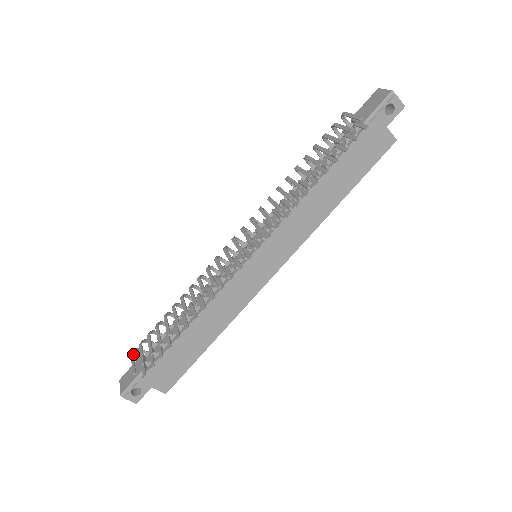
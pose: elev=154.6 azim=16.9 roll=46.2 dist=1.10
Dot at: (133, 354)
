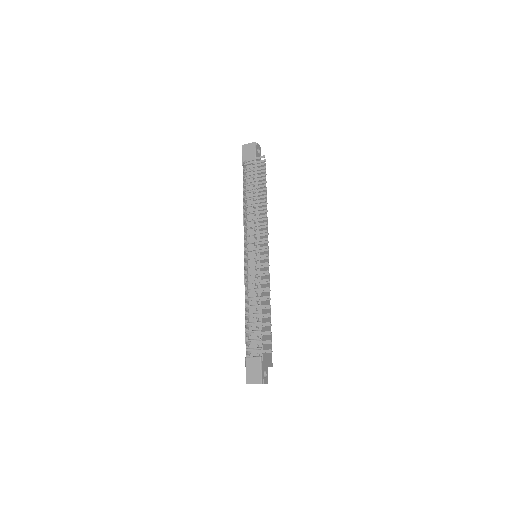
Dot at: (253, 351)
